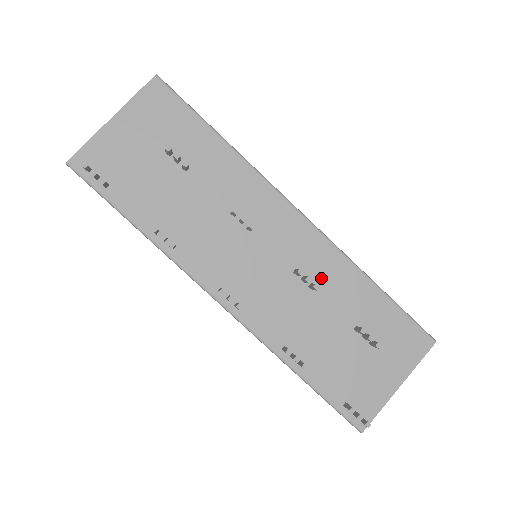
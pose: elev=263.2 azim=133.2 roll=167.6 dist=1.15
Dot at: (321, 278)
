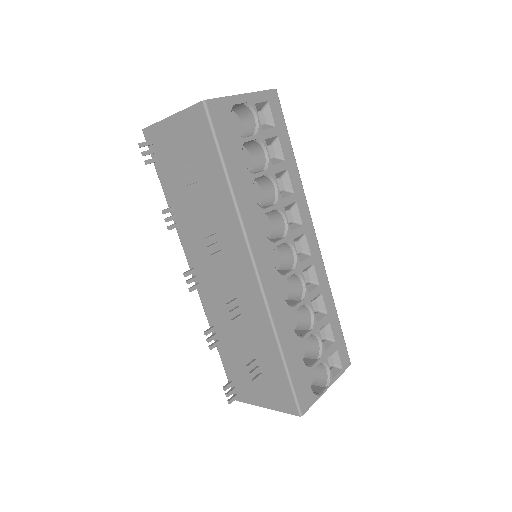
Dot at: (249, 317)
